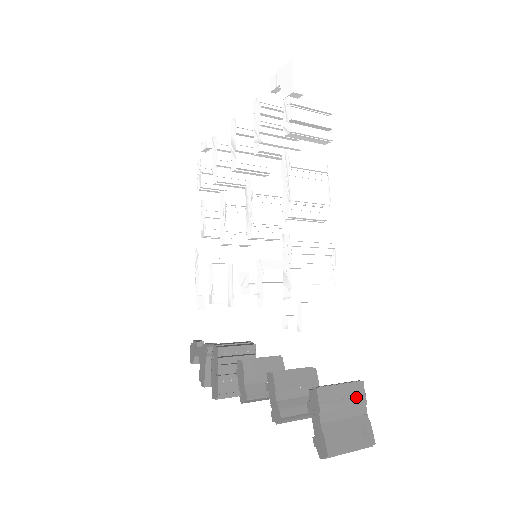
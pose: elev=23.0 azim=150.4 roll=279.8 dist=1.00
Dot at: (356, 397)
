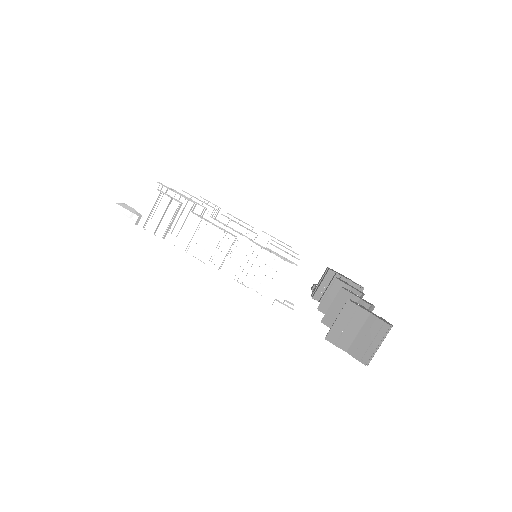
Dot at: (353, 315)
